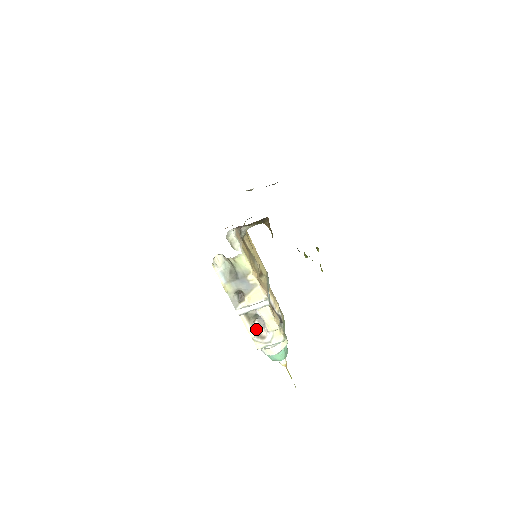
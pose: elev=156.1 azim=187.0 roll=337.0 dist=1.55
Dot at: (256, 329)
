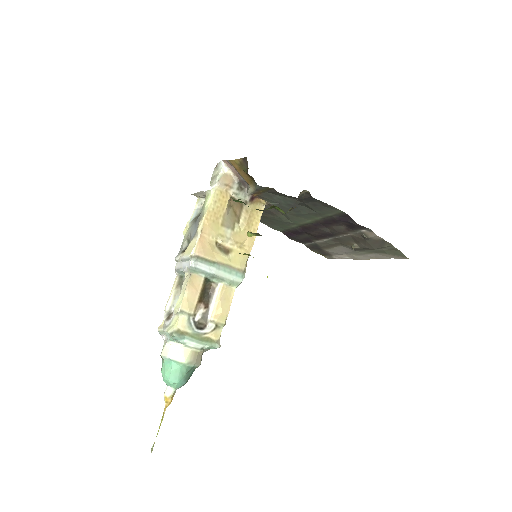
Dot at: occluded
